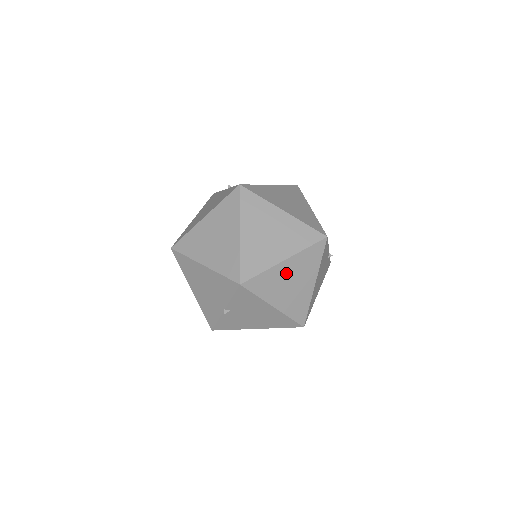
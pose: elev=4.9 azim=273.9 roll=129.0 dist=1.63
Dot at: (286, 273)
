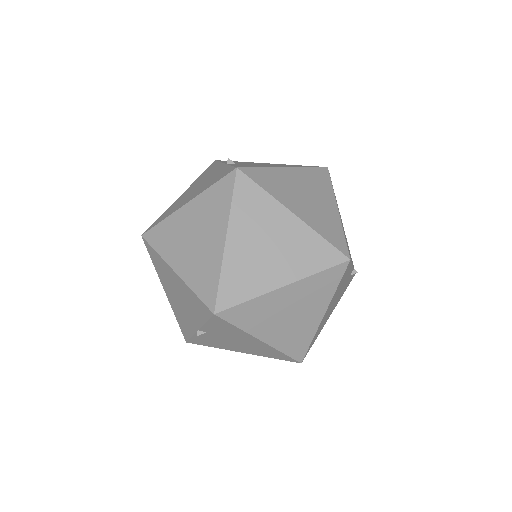
Dot at: (283, 302)
